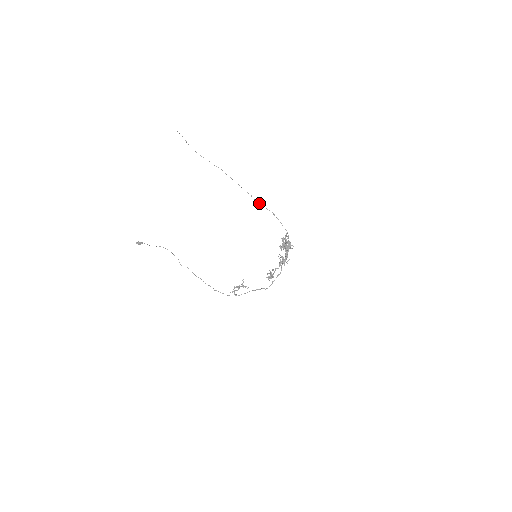
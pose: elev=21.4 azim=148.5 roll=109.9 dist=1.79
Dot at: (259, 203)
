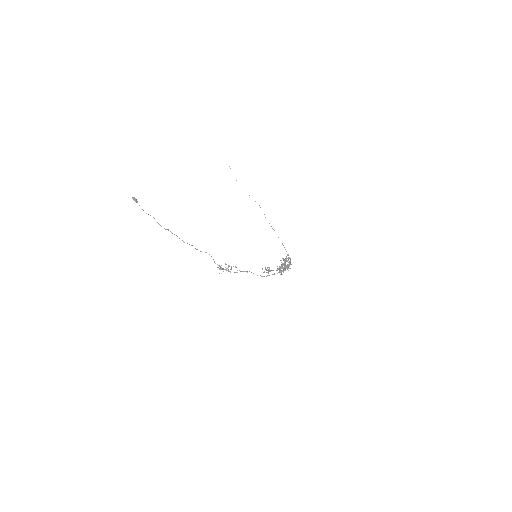
Dot at: (274, 230)
